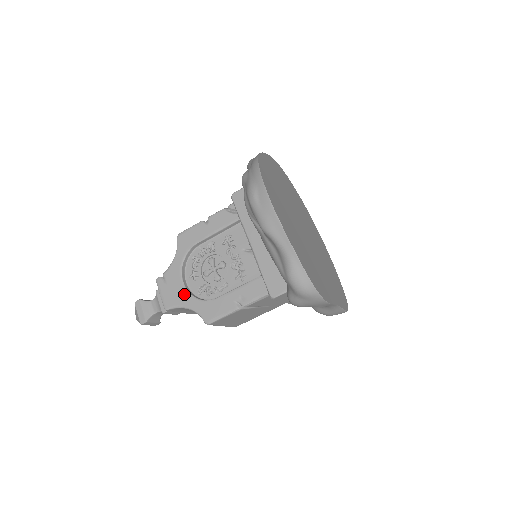
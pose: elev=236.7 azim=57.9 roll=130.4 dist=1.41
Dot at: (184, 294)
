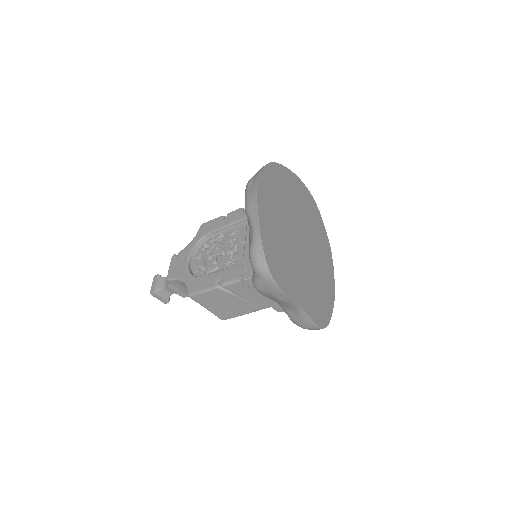
Dot at: (184, 269)
